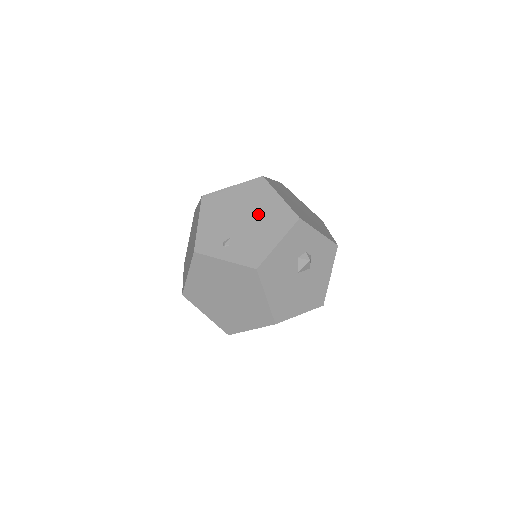
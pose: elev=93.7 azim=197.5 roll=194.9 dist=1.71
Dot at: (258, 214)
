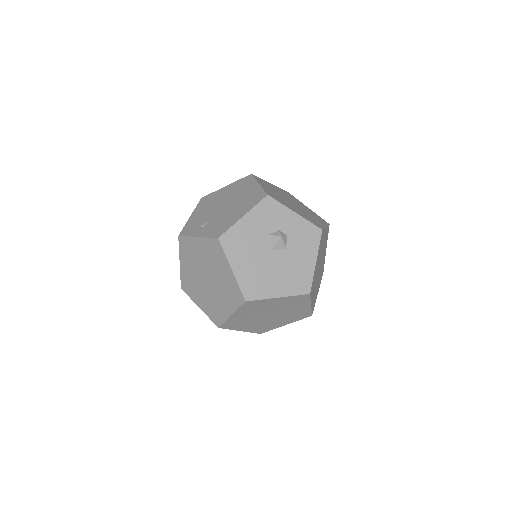
Dot at: (236, 200)
